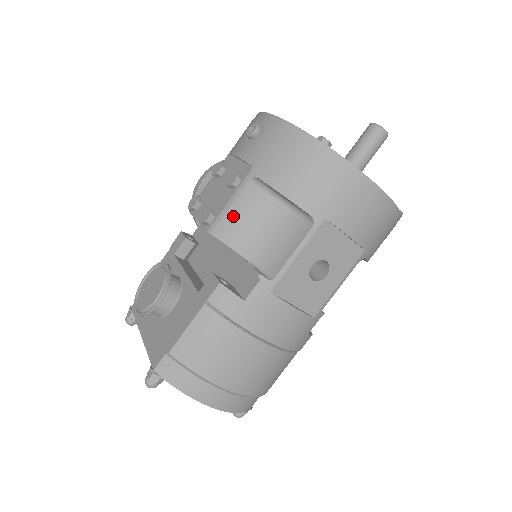
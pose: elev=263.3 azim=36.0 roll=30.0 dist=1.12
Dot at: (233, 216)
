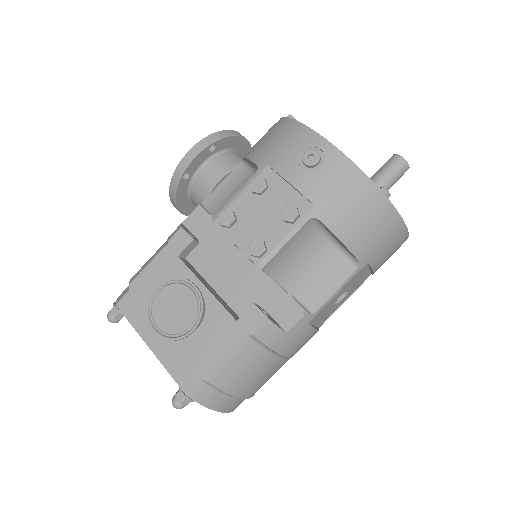
Dot at: (285, 251)
